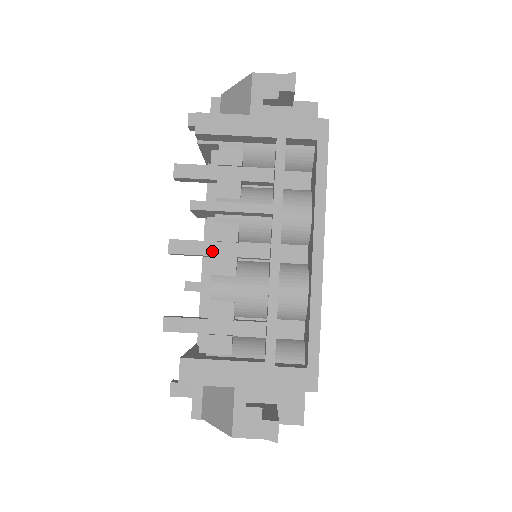
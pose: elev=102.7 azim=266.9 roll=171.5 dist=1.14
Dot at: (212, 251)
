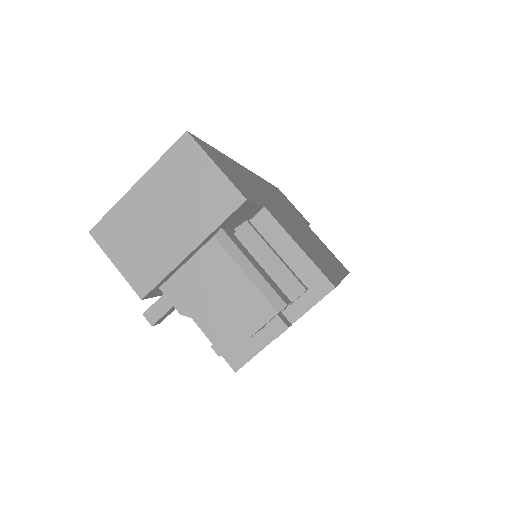
Dot at: occluded
